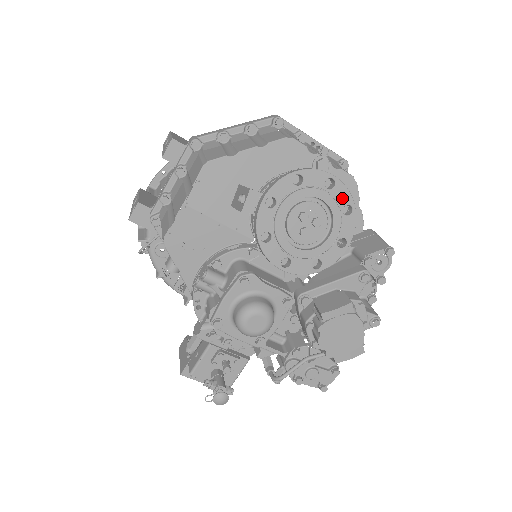
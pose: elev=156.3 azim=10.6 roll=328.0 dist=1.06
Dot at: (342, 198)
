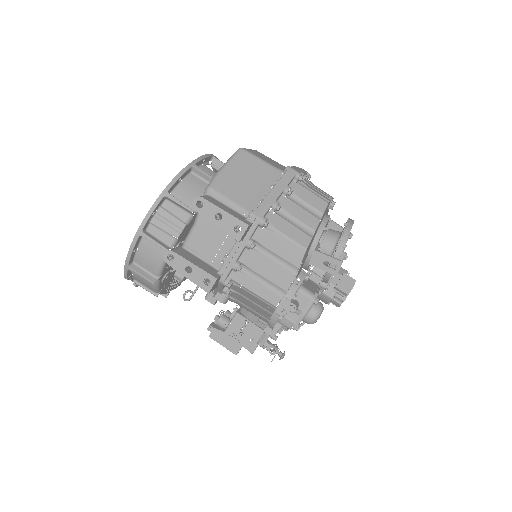
Dot at: occluded
